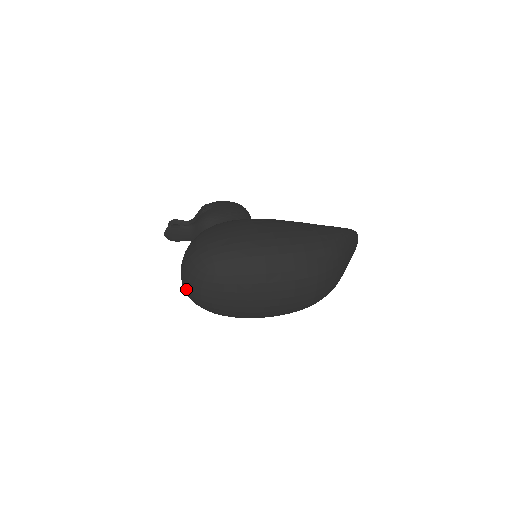
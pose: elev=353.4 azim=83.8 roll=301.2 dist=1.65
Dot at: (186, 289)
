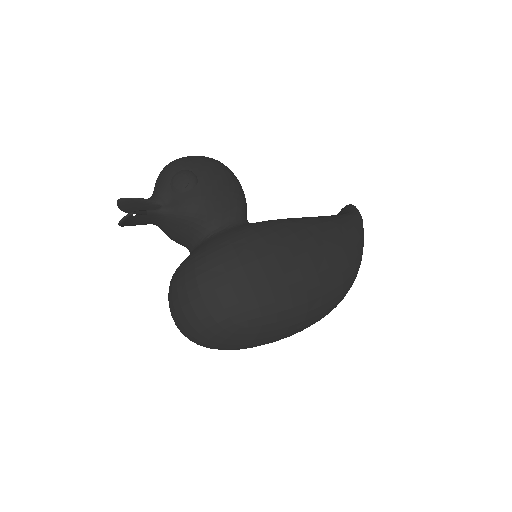
Dot at: (188, 335)
